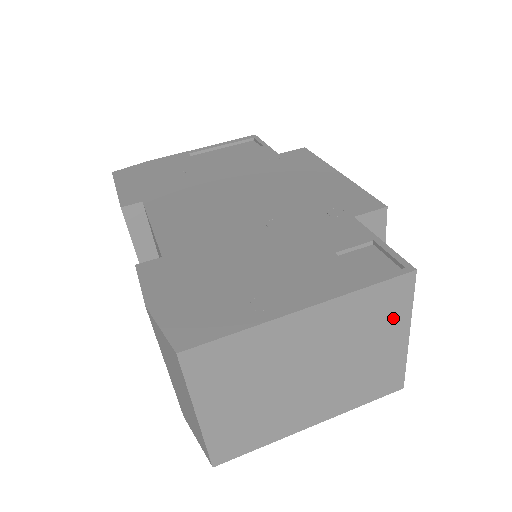
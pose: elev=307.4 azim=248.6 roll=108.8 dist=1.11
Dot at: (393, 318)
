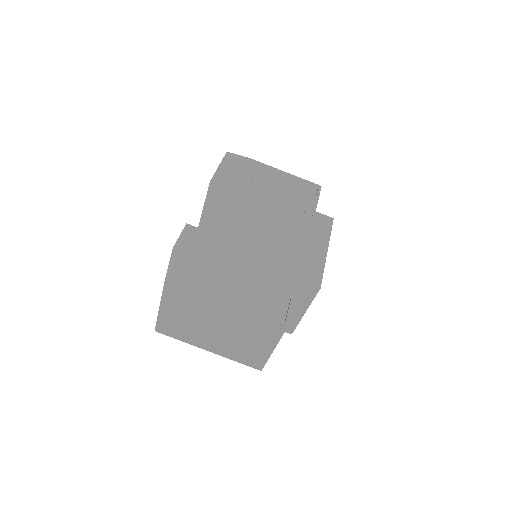
Dot at: (268, 336)
